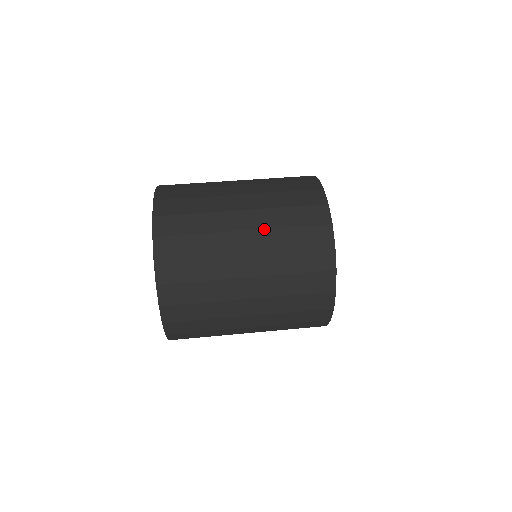
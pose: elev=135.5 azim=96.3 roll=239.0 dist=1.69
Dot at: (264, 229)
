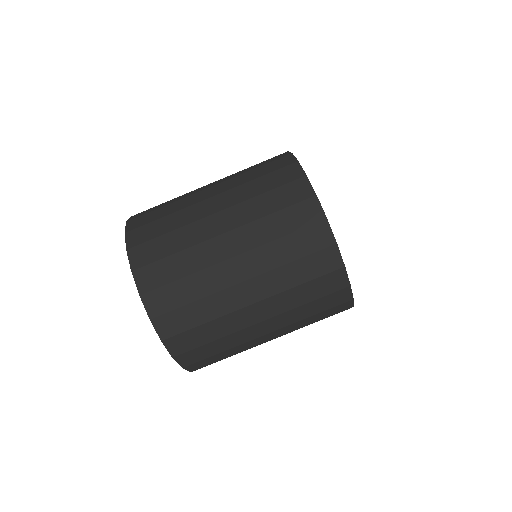
Dot at: occluded
